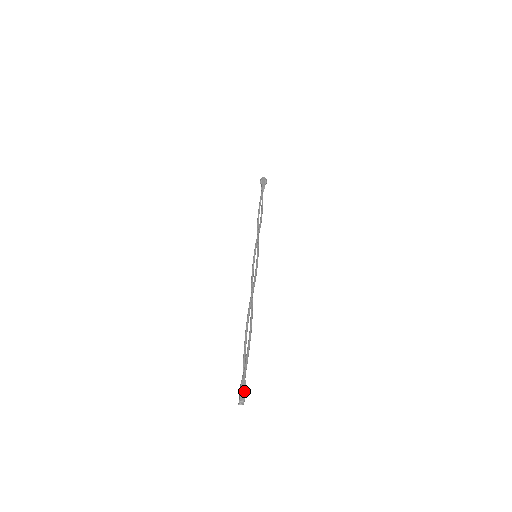
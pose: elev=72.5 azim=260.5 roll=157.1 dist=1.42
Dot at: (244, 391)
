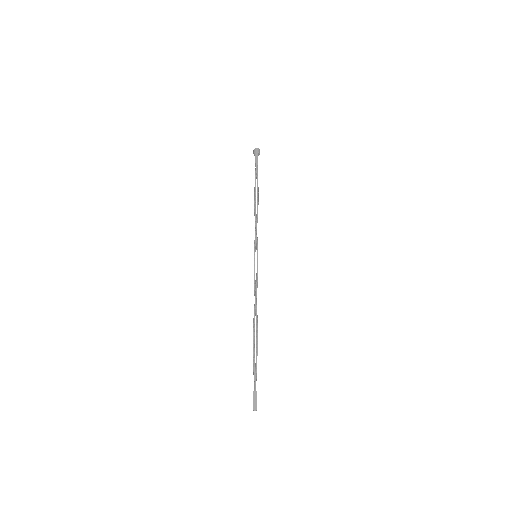
Dot at: (256, 402)
